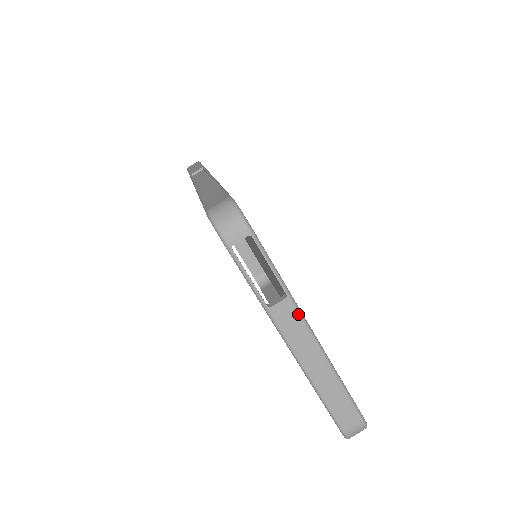
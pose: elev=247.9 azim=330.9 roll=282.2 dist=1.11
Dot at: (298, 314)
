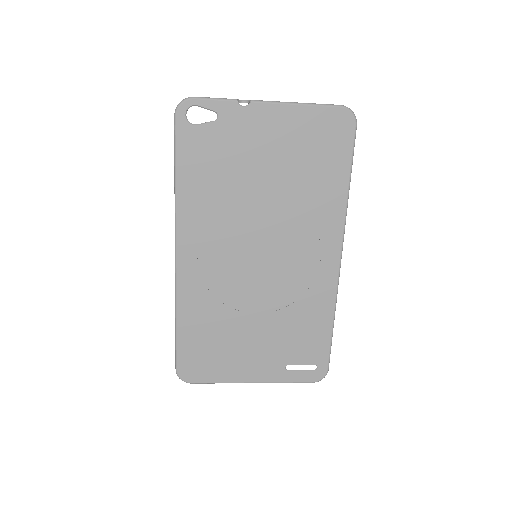
Dot at: occluded
